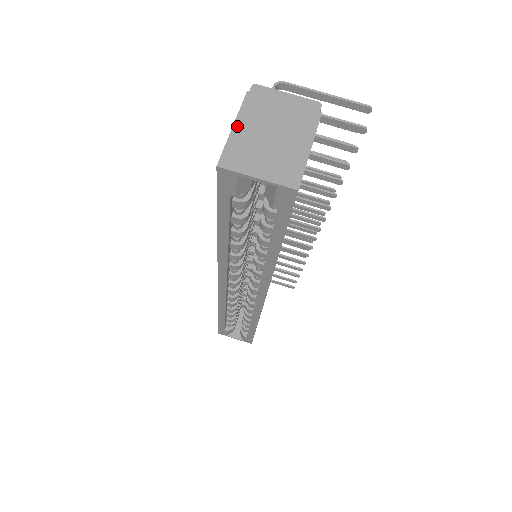
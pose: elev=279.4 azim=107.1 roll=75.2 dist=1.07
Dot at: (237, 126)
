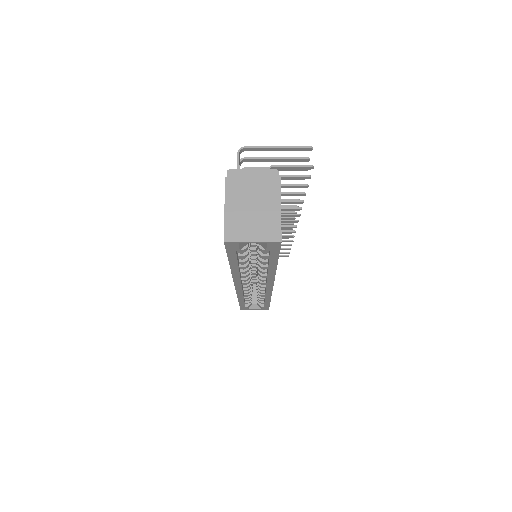
Dot at: (227, 208)
